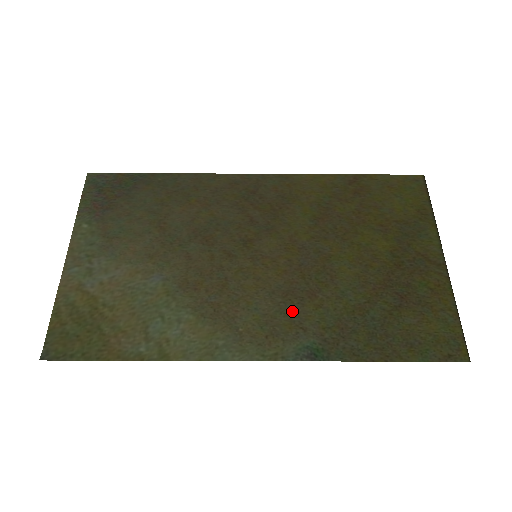
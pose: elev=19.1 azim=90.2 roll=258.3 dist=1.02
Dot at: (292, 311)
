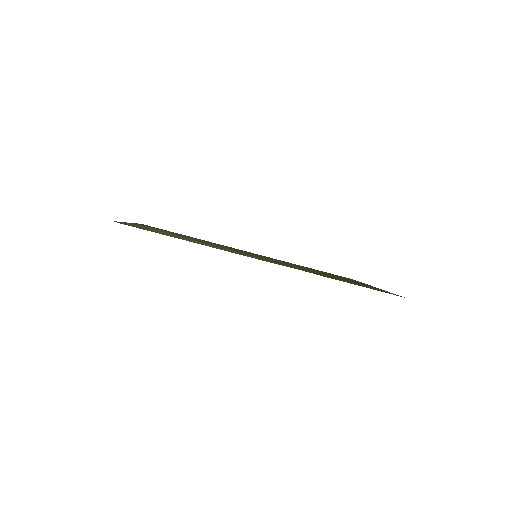
Dot at: occluded
